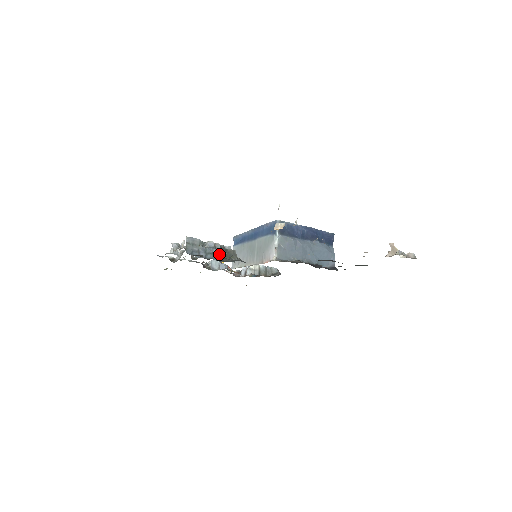
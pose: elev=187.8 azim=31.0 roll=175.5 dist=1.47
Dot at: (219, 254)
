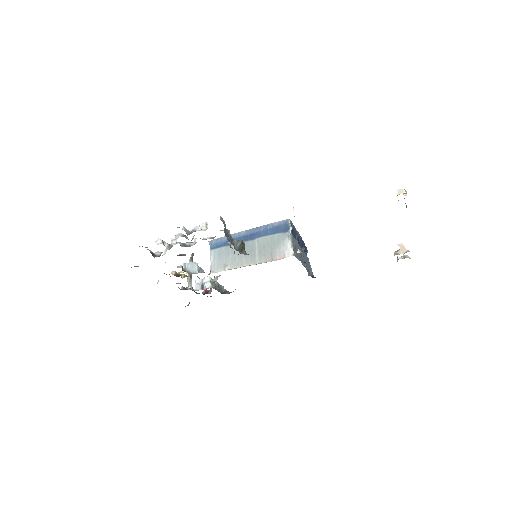
Dot at: (237, 244)
